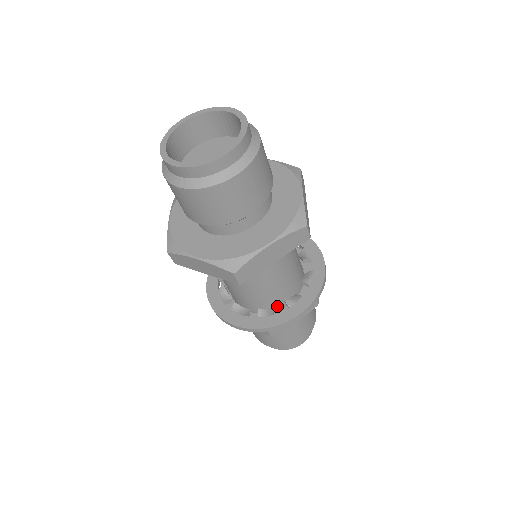
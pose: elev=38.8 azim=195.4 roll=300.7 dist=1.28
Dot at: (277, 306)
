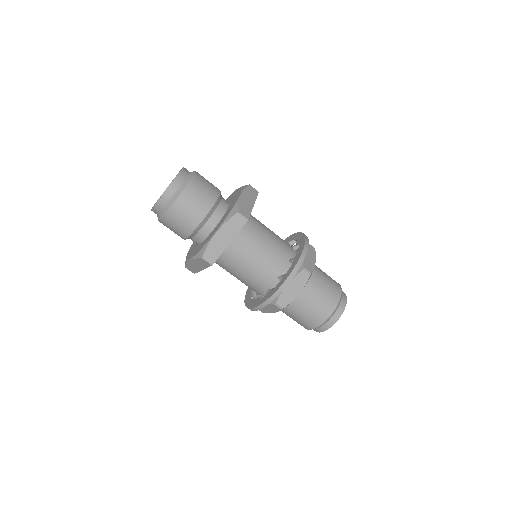
Dot at: occluded
